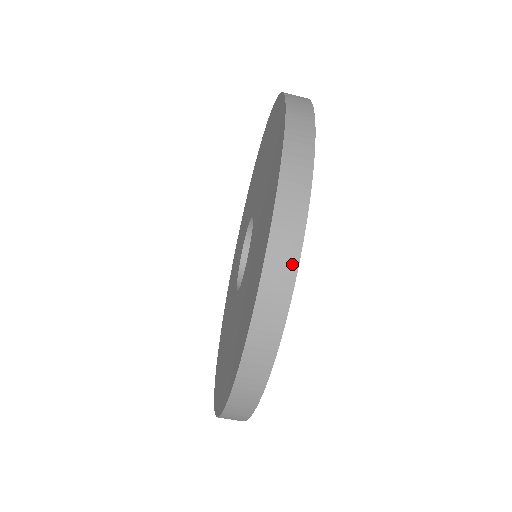
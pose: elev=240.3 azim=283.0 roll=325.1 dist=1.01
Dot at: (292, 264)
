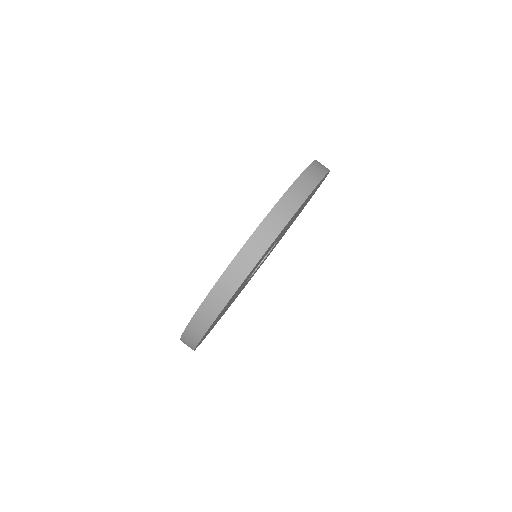
Dot at: (306, 193)
